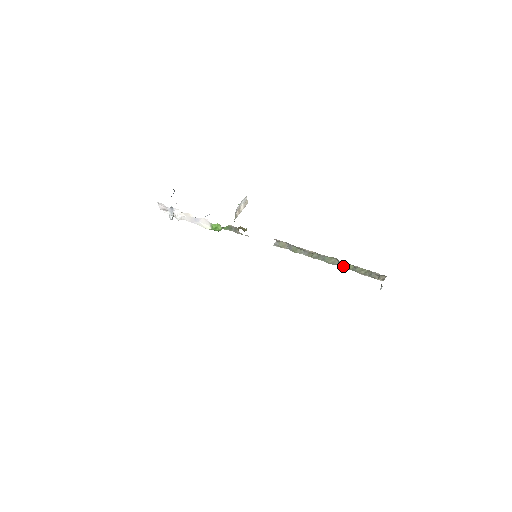
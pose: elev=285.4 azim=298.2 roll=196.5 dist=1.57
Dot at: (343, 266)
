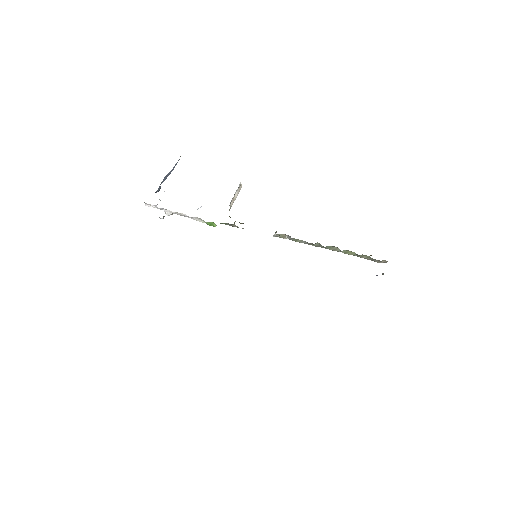
Dot at: (345, 252)
